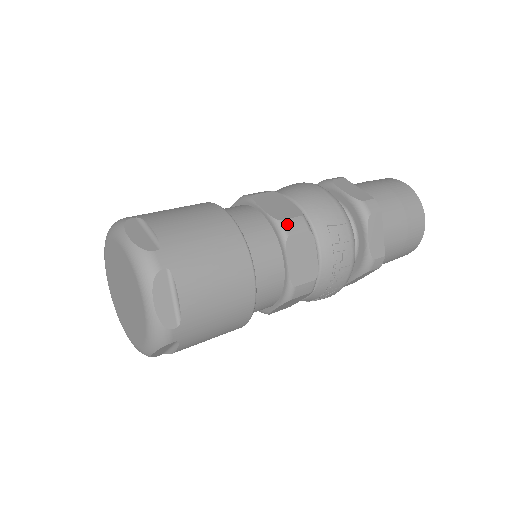
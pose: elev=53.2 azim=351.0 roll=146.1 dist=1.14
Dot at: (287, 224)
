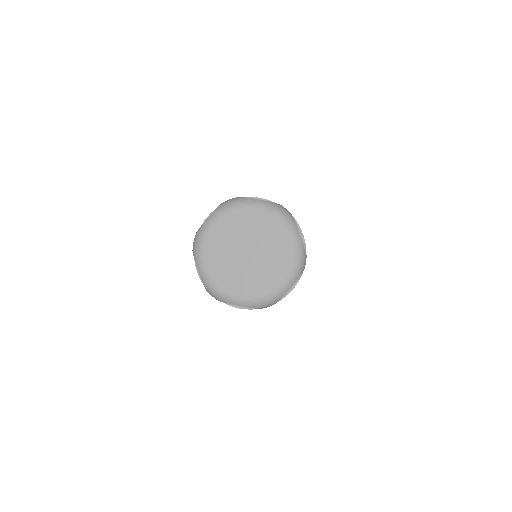
Dot at: occluded
